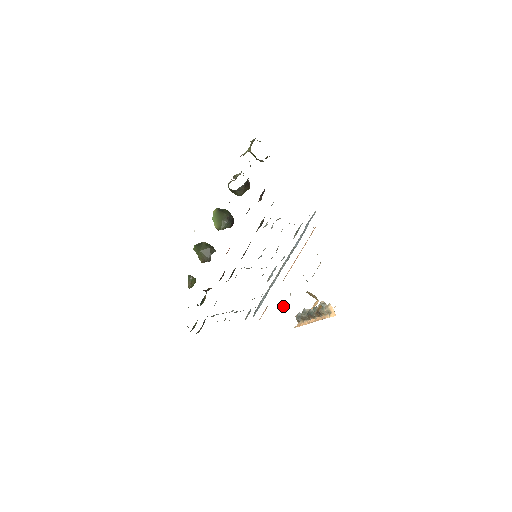
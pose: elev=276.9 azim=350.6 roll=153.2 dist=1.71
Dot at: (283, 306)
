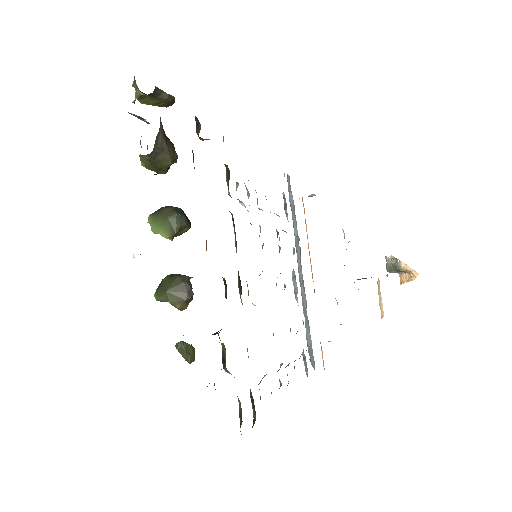
Dot at: occluded
